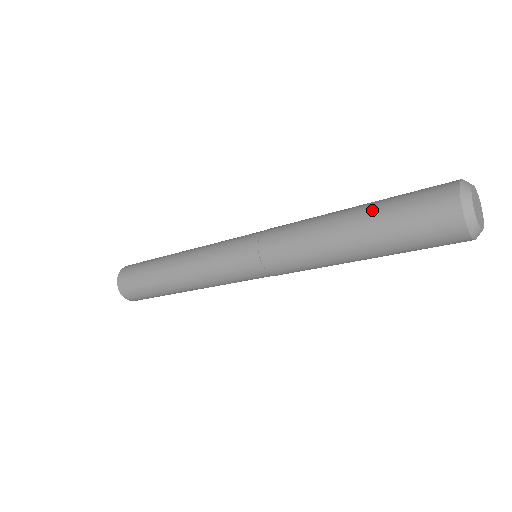
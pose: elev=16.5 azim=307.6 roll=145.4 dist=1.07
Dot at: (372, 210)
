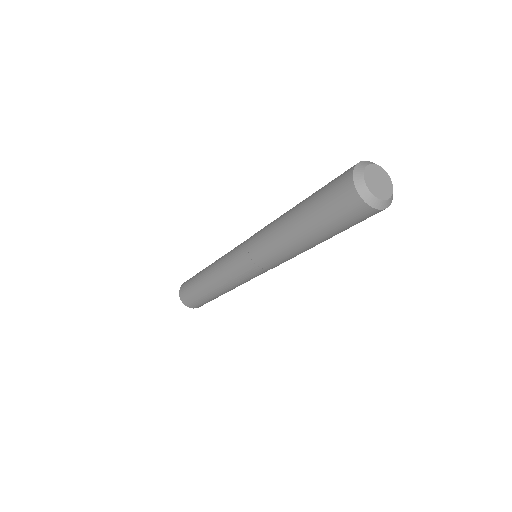
Dot at: (306, 209)
